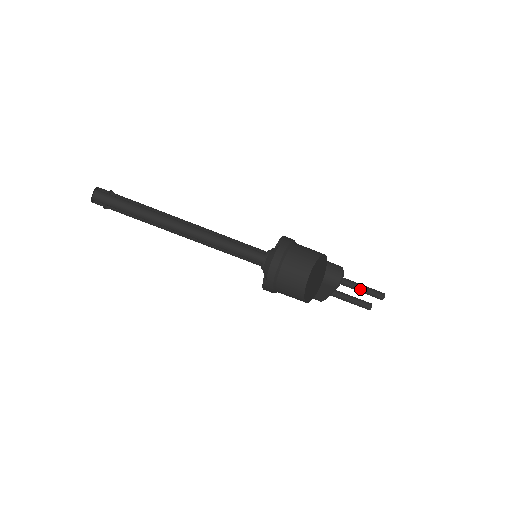
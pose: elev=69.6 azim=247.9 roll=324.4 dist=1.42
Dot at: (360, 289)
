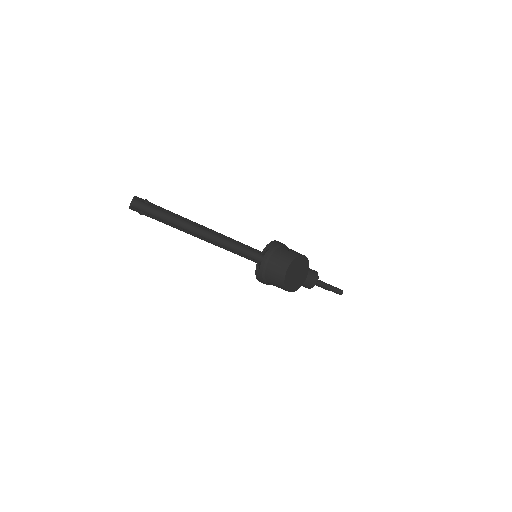
Dot at: (326, 288)
